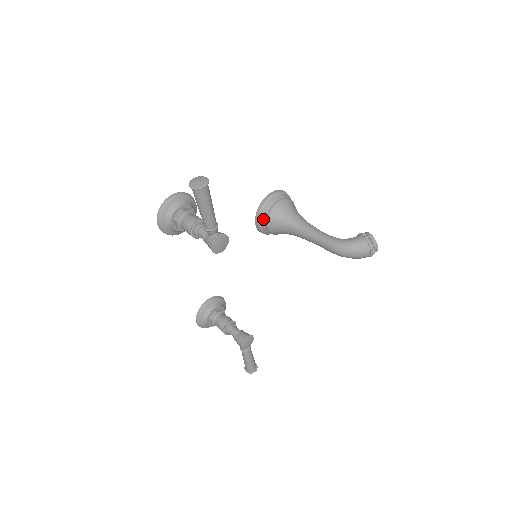
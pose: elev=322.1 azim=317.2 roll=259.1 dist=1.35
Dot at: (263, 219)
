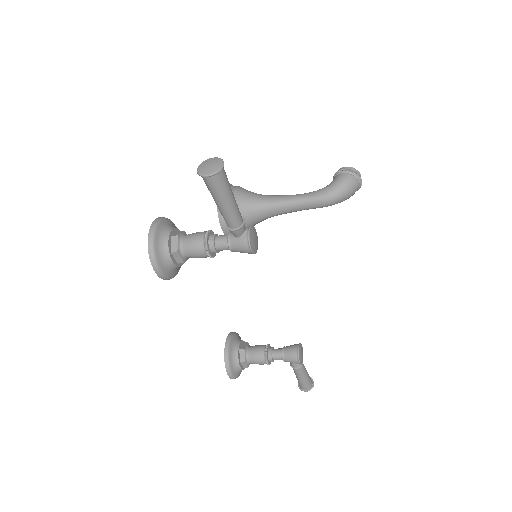
Dot at: occluded
